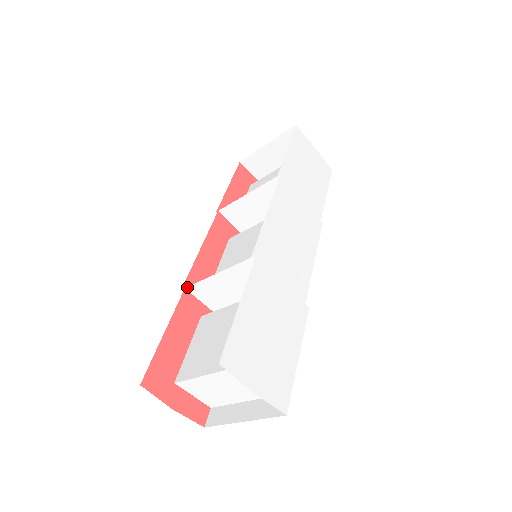
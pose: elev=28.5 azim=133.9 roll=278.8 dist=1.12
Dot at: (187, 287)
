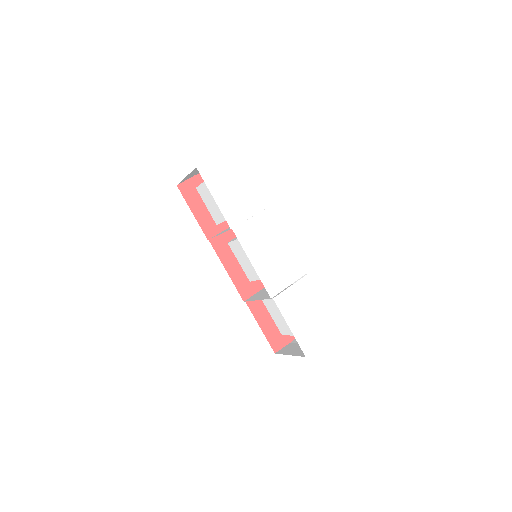
Dot at: (246, 301)
